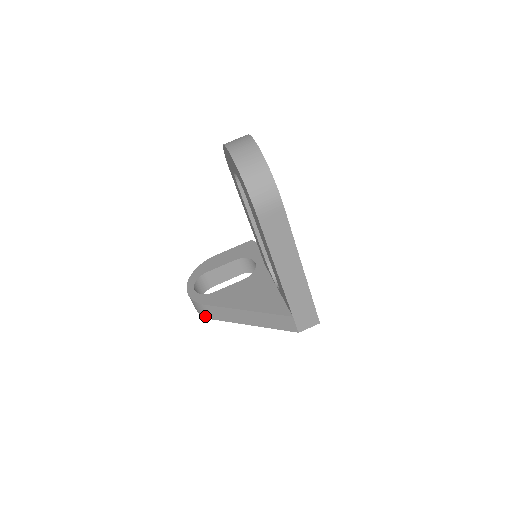
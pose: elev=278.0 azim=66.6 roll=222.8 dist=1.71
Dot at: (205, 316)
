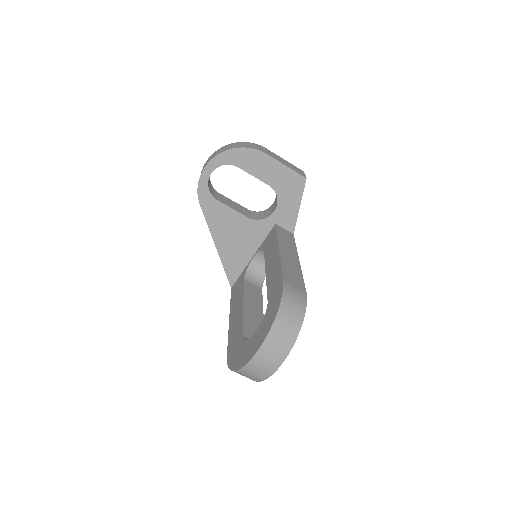
Dot at: occluded
